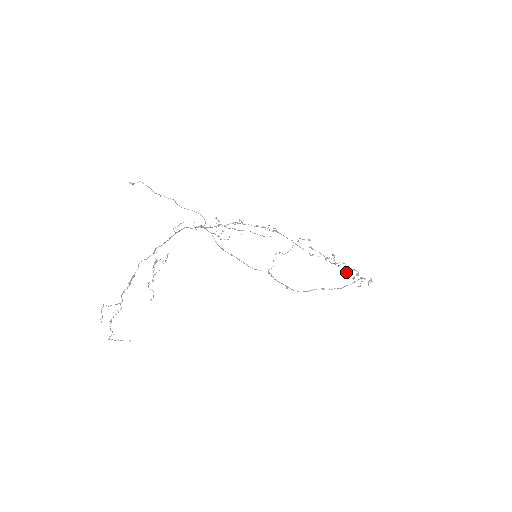
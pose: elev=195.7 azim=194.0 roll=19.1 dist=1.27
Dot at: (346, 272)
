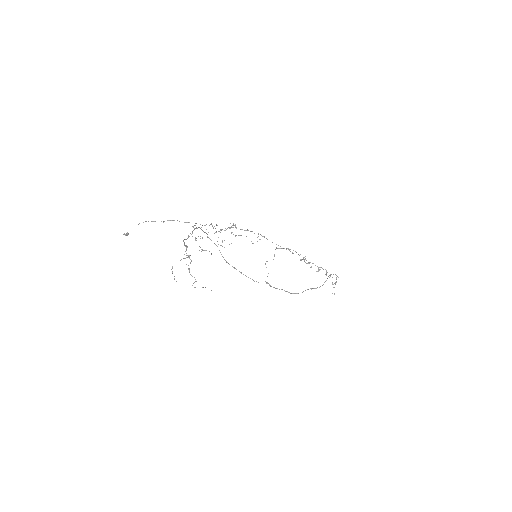
Dot at: occluded
